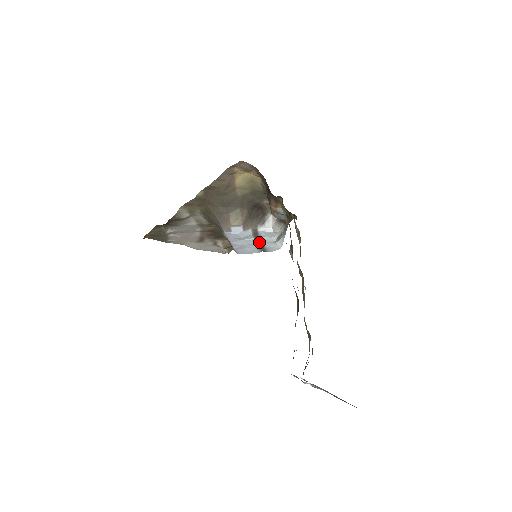
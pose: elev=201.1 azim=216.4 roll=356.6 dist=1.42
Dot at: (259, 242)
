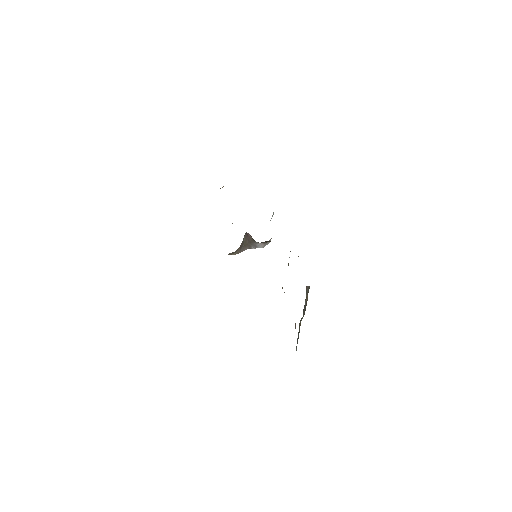
Dot at: occluded
